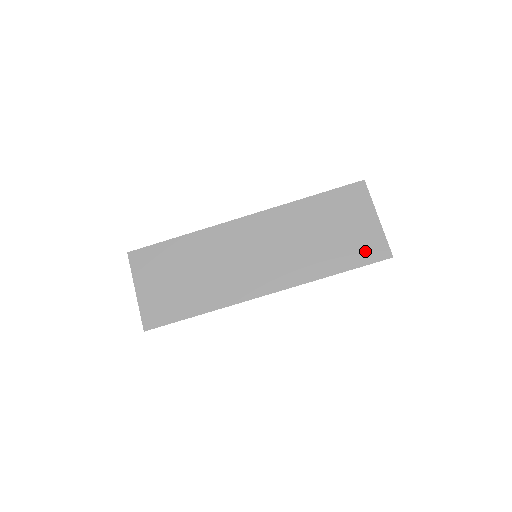
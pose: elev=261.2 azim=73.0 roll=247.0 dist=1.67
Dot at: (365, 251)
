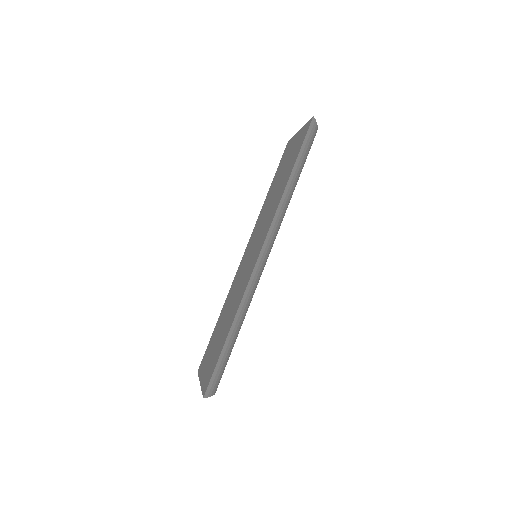
Dot at: (299, 145)
